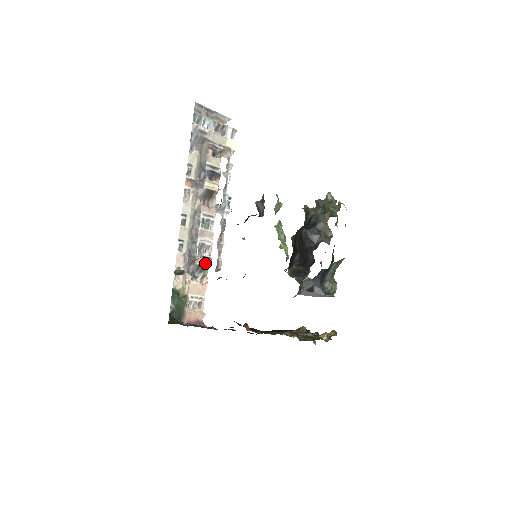
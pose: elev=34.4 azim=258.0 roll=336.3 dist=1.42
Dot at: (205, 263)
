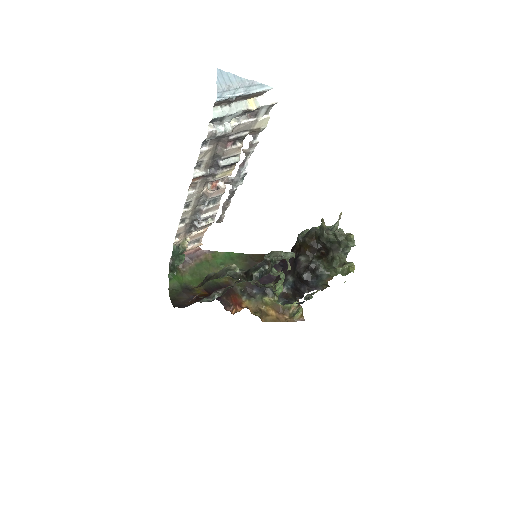
Dot at: (207, 226)
